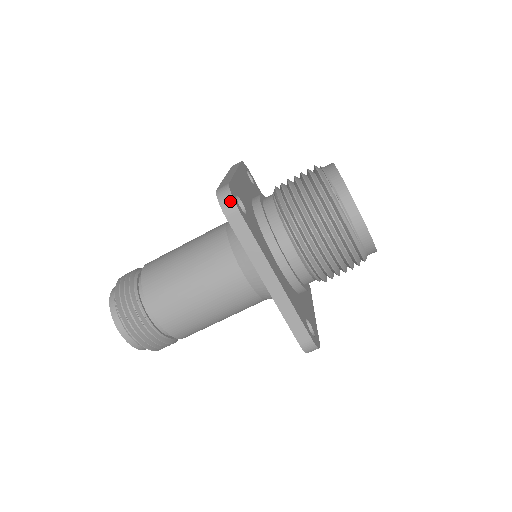
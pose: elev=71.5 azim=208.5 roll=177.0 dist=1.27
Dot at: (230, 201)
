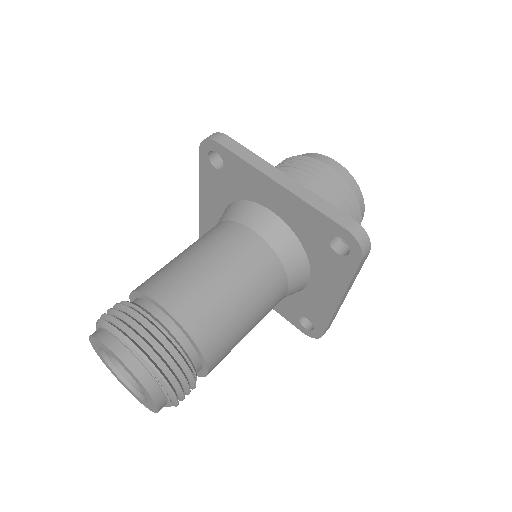
Dot at: (369, 245)
